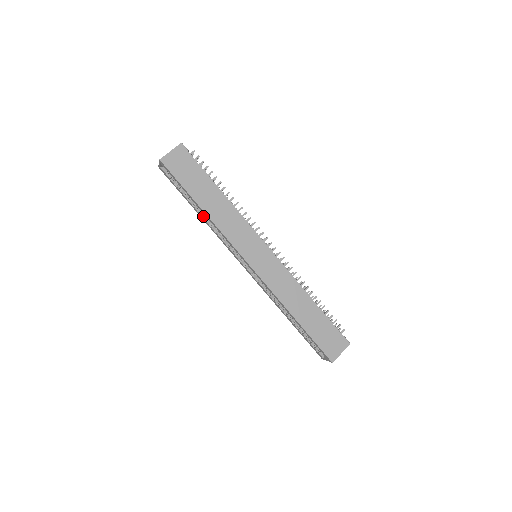
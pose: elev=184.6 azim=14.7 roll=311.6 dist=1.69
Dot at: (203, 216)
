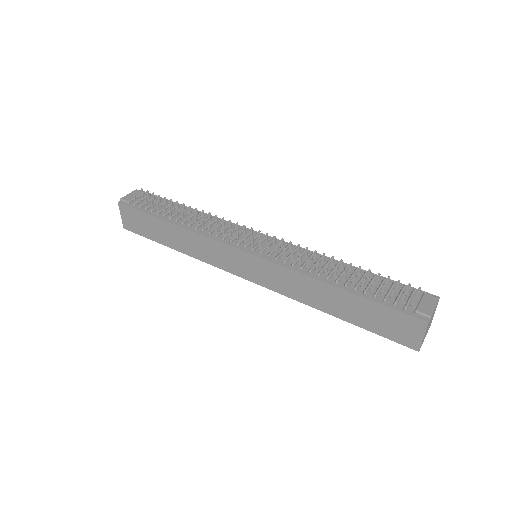
Dot at: occluded
